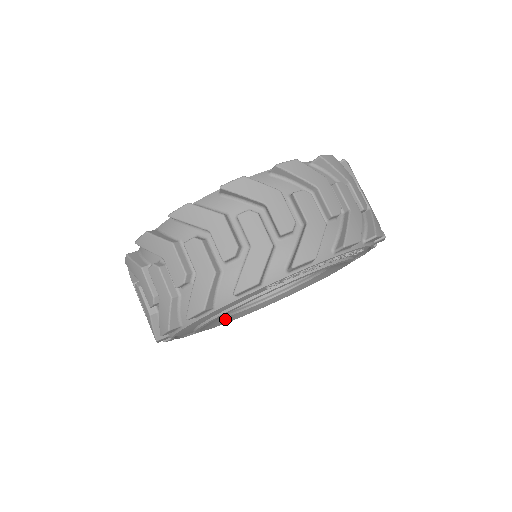
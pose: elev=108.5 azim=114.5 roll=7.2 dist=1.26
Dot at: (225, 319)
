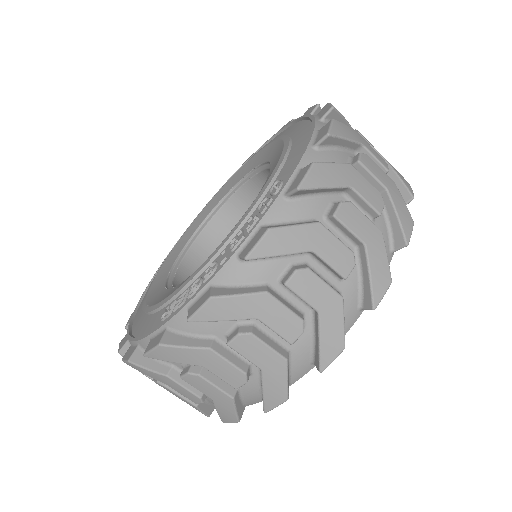
Dot at: occluded
